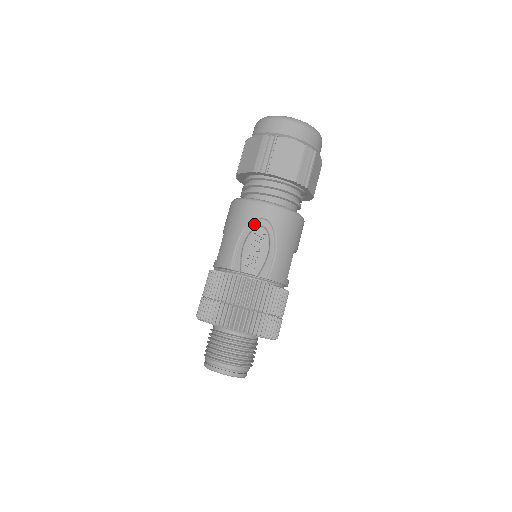
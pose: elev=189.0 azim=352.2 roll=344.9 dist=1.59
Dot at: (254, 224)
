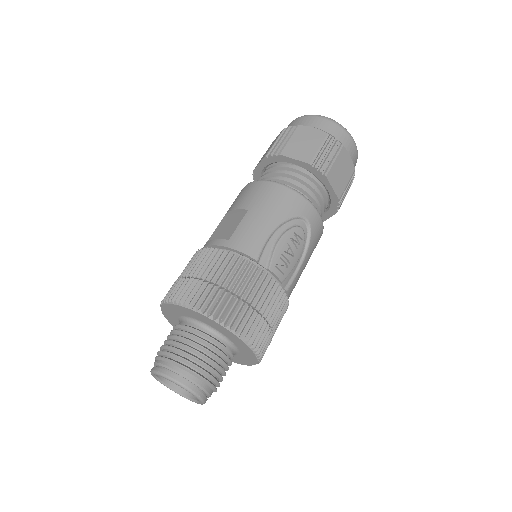
Dot at: (295, 221)
